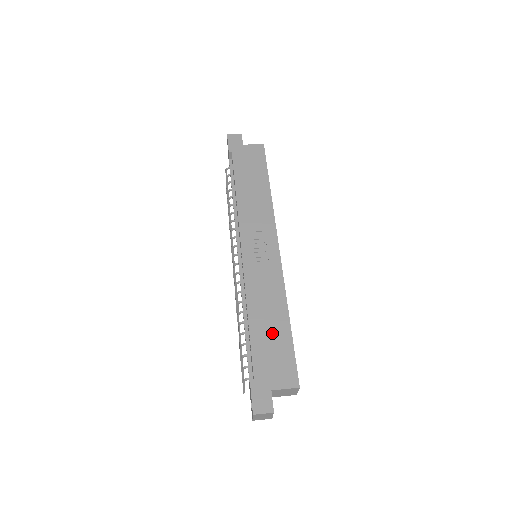
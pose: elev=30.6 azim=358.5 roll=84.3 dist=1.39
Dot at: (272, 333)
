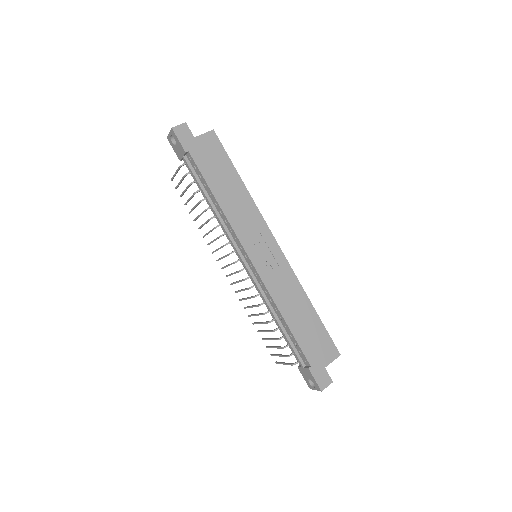
Dot at: (307, 324)
